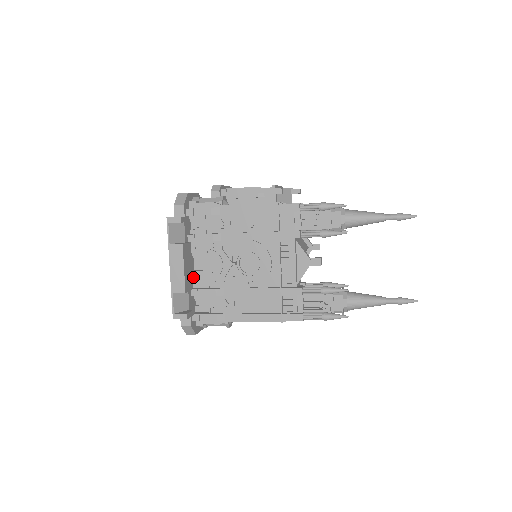
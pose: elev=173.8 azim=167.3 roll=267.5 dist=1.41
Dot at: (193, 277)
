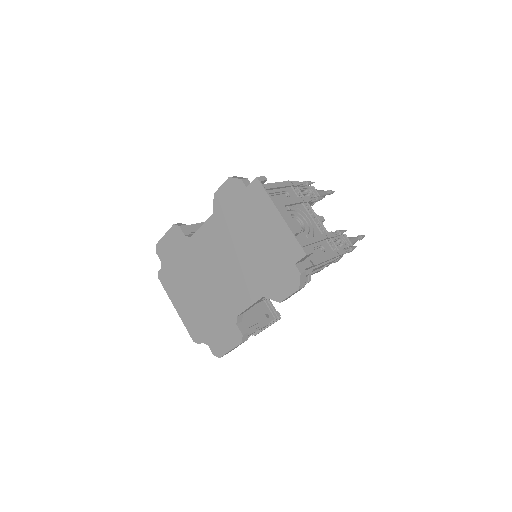
Dot at: occluded
